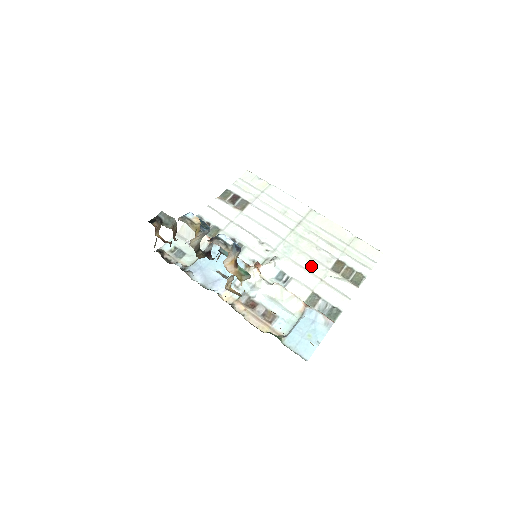
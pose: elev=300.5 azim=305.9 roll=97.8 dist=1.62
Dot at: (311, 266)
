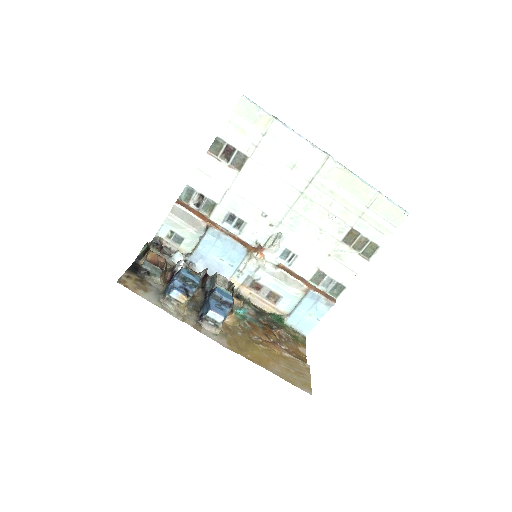
Dot at: (320, 240)
